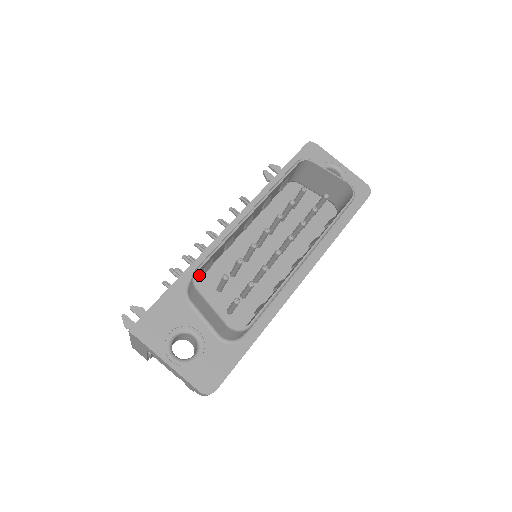
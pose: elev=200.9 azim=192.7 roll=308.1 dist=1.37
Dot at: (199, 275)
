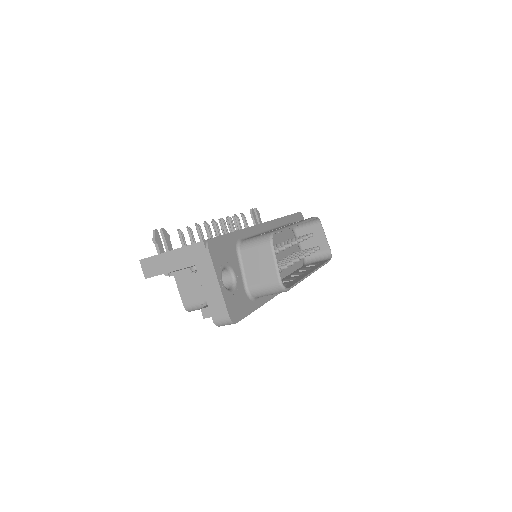
Dot at: occluded
